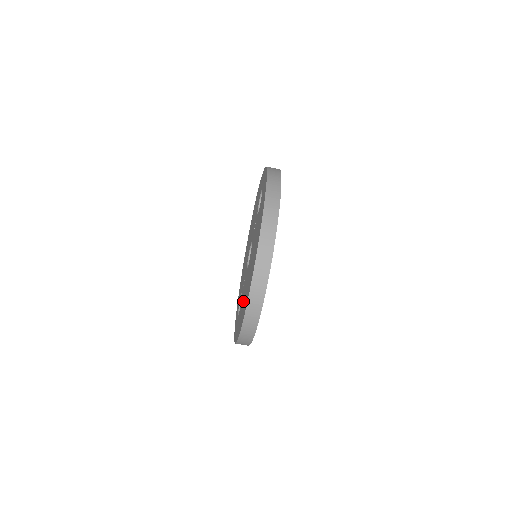
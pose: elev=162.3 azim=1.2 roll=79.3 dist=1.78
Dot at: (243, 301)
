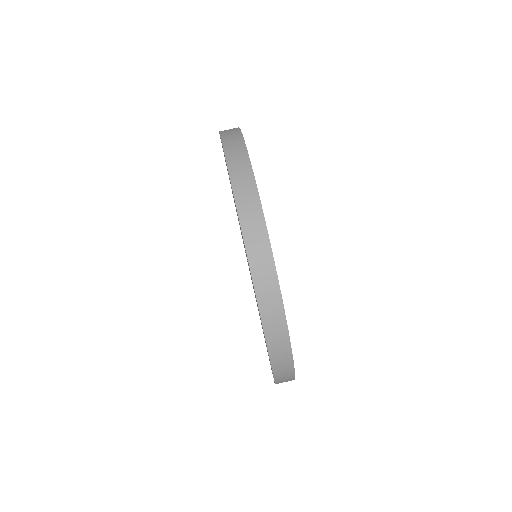
Dot at: occluded
